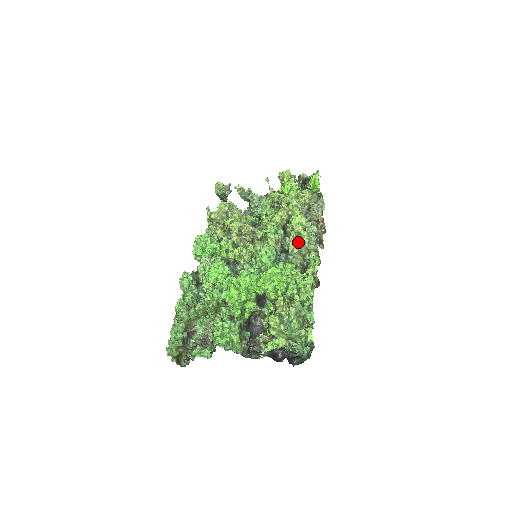
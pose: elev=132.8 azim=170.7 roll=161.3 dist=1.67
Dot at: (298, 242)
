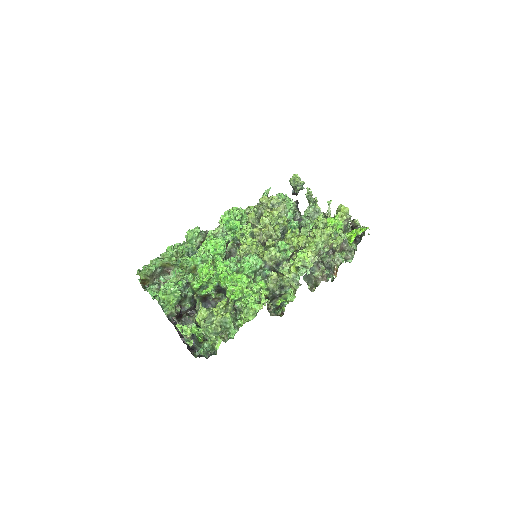
Dot at: (284, 272)
